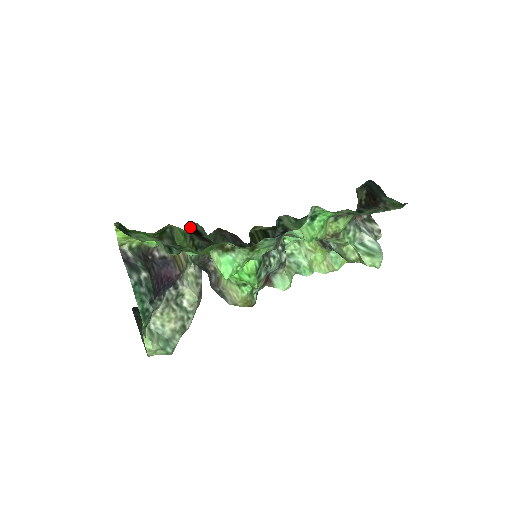
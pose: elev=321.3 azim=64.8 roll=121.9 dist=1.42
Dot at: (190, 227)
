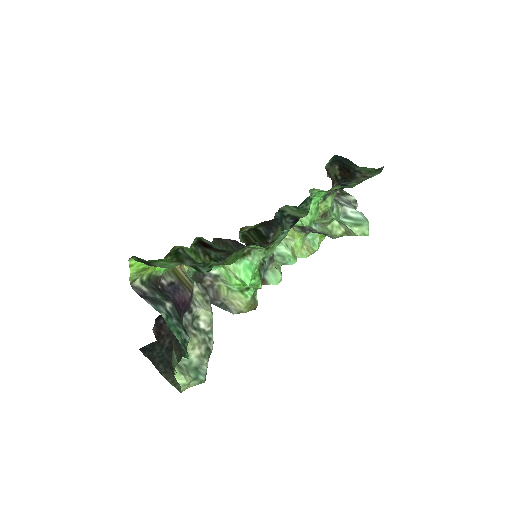
Dot at: (198, 242)
